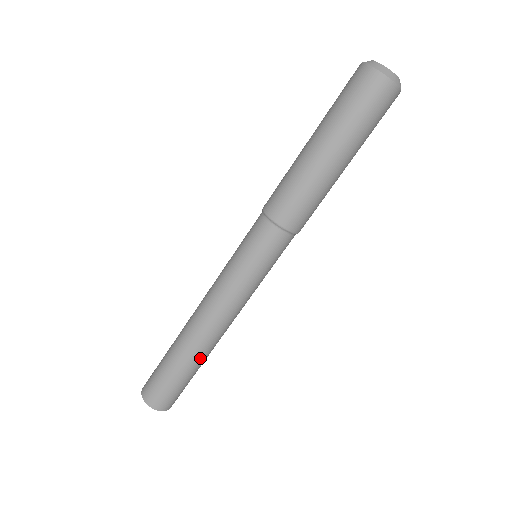
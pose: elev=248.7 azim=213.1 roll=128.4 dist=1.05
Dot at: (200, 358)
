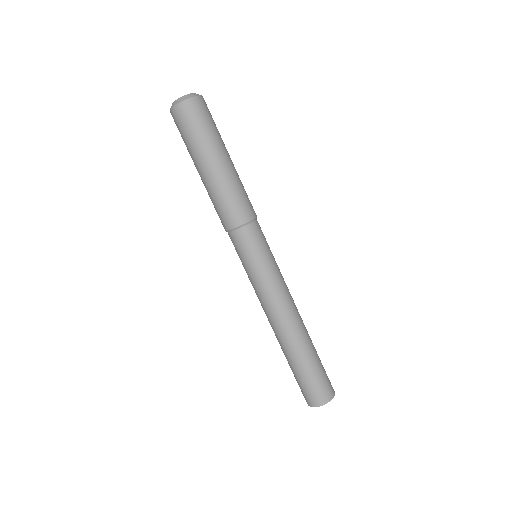
Dot at: (295, 349)
